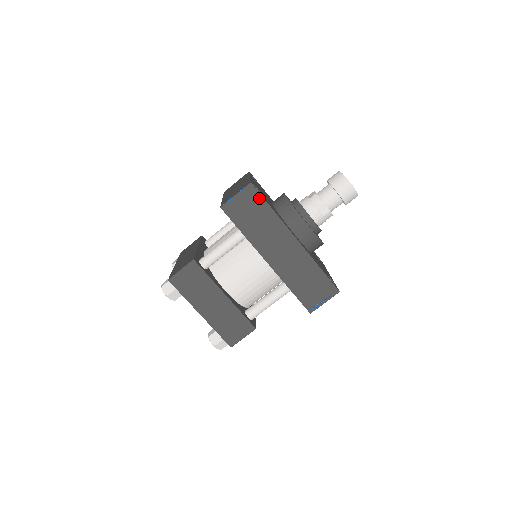
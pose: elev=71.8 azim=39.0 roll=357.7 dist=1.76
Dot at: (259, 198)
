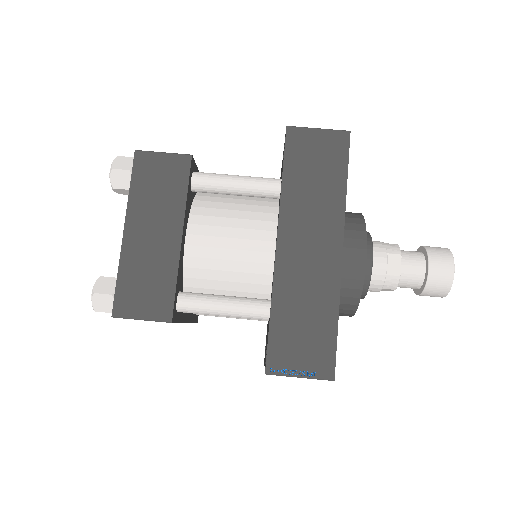
Dot at: (343, 157)
